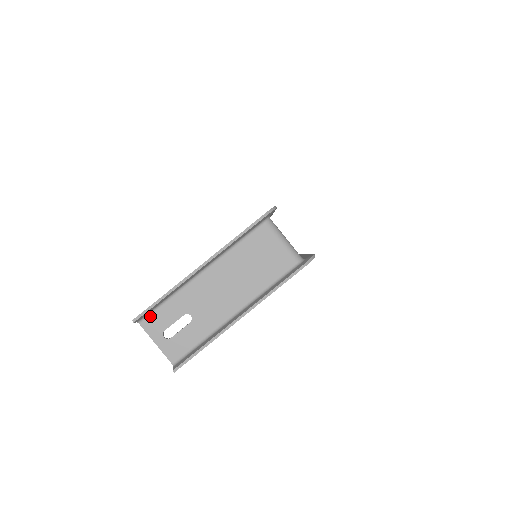
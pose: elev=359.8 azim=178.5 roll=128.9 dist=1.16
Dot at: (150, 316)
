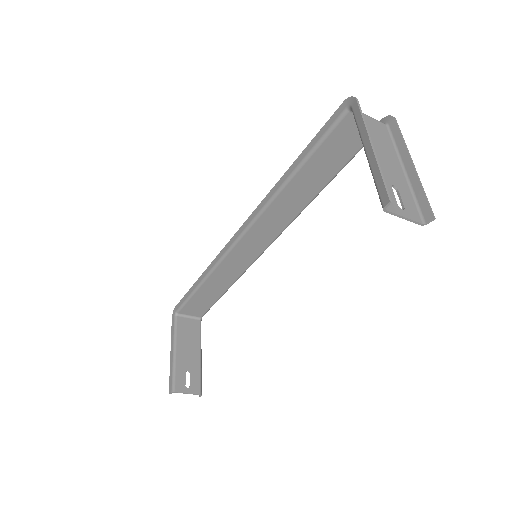
Dot at: (384, 201)
